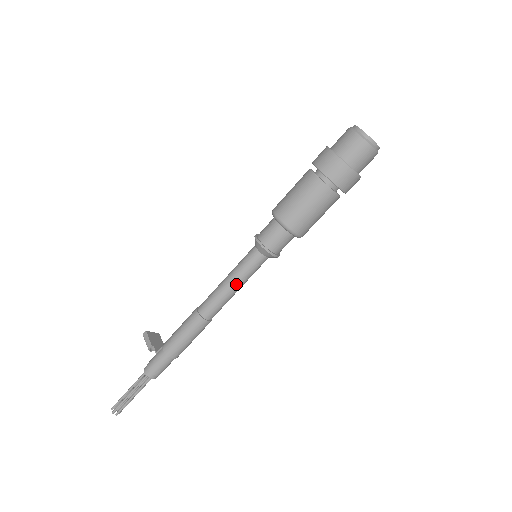
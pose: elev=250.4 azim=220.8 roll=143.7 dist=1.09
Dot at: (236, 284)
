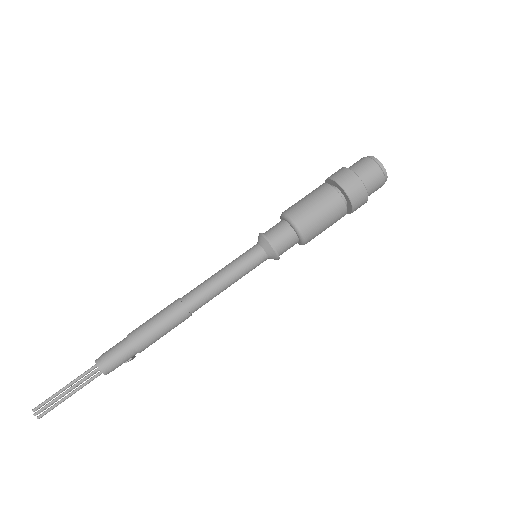
Dot at: (226, 271)
